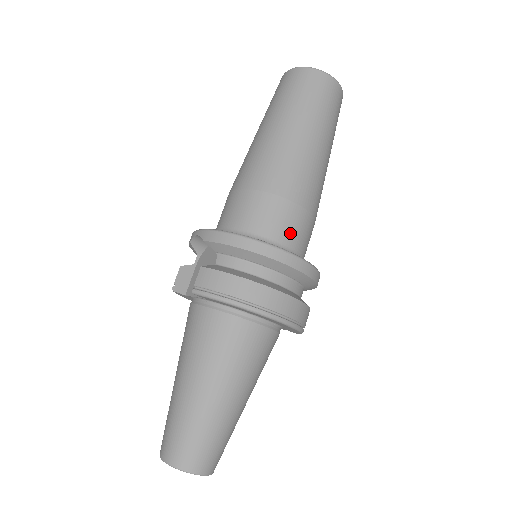
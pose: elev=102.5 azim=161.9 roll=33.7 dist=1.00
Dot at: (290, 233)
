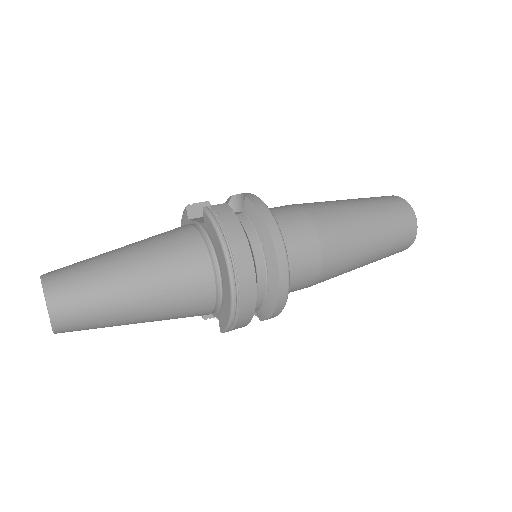
Dot at: (298, 258)
